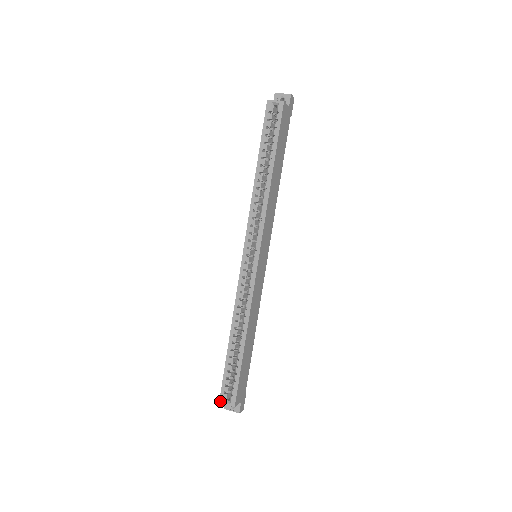
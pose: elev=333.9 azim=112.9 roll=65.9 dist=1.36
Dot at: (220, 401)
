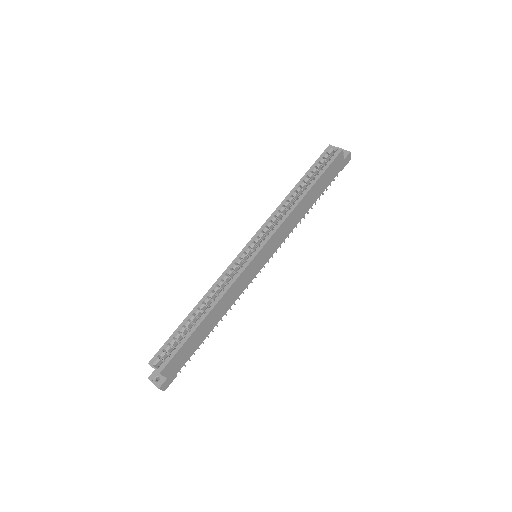
Dot at: (150, 362)
